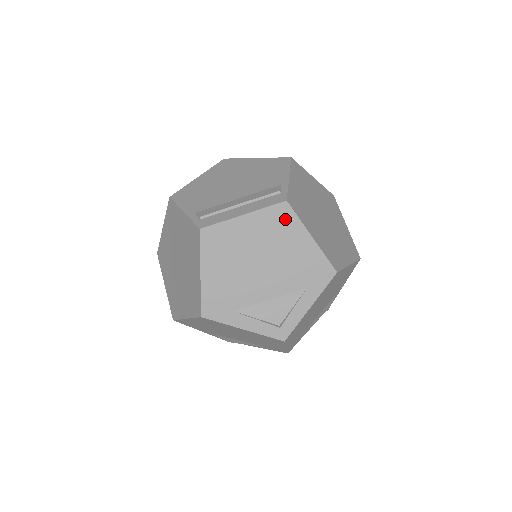
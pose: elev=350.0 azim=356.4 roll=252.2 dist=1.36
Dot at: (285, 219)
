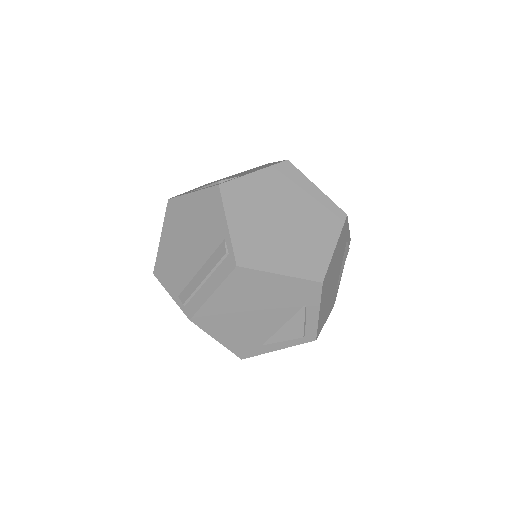
Dot at: (247, 277)
